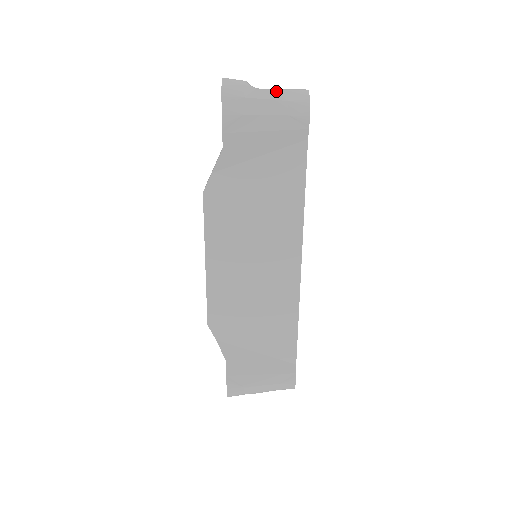
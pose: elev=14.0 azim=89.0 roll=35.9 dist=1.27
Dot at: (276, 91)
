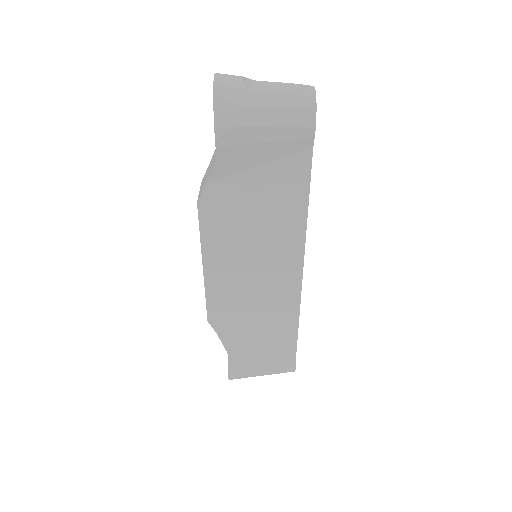
Dot at: (277, 94)
